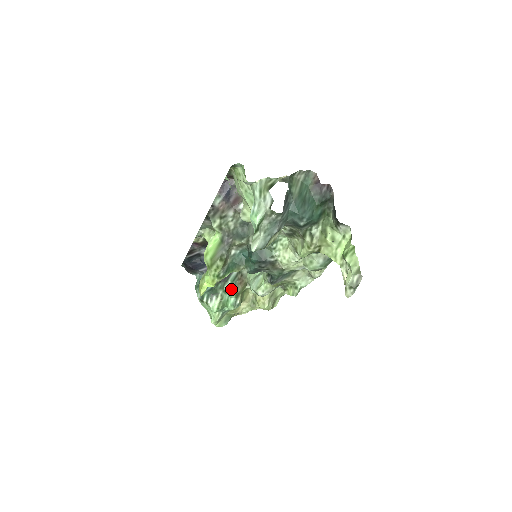
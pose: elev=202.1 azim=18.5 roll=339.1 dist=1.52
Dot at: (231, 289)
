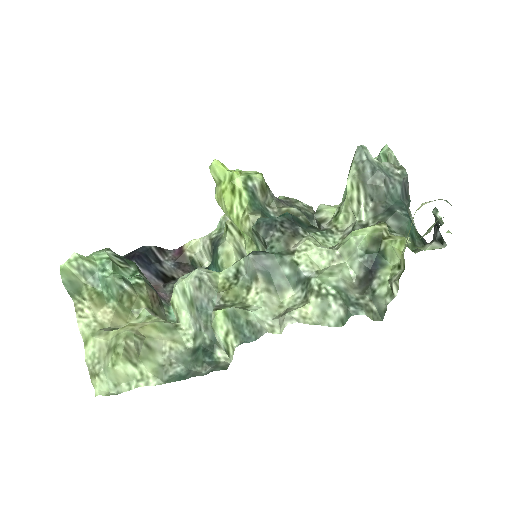
Dot at: (144, 279)
